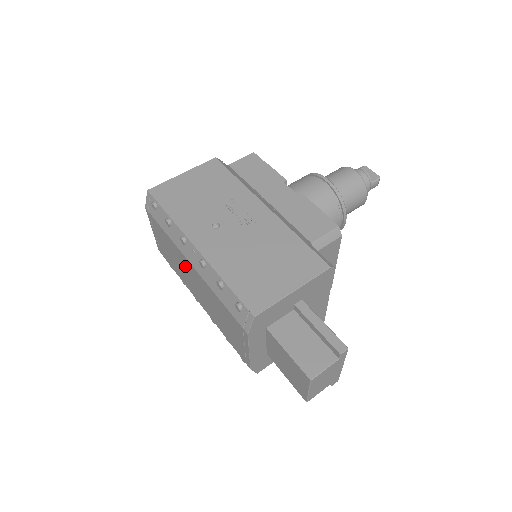
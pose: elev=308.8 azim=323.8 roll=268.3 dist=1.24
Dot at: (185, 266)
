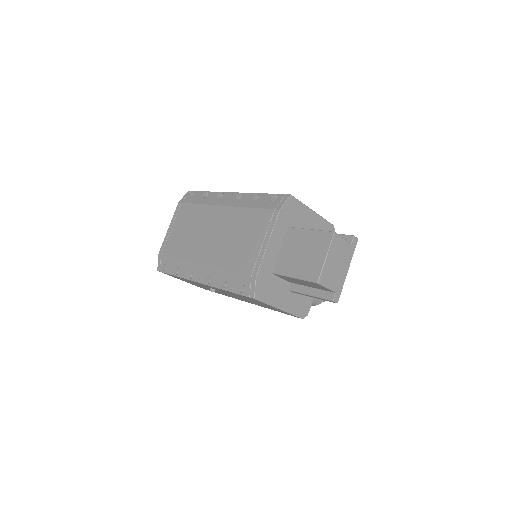
Dot at: (208, 221)
